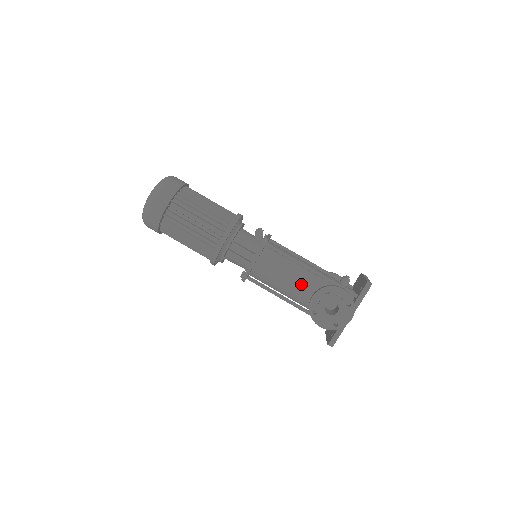
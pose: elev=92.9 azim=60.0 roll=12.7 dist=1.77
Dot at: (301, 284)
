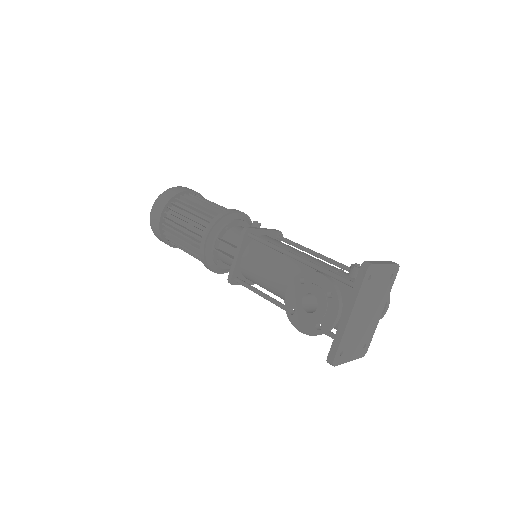
Dot at: (288, 279)
